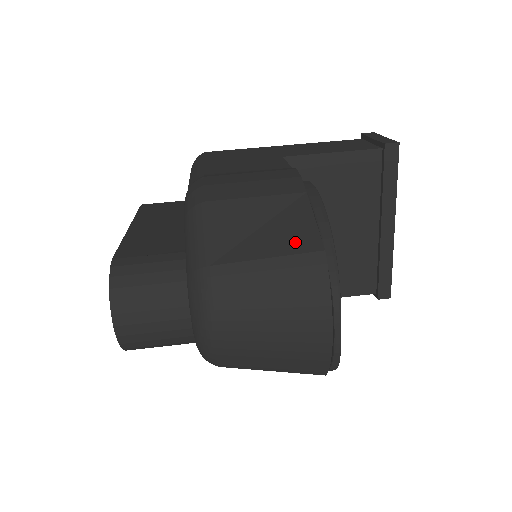
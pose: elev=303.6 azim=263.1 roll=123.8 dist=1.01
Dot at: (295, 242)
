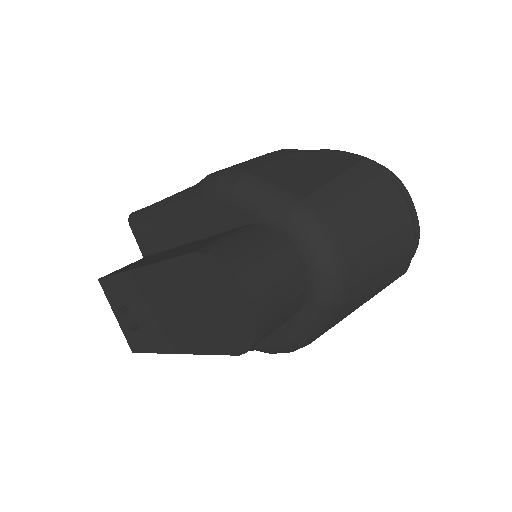
Dot at: (341, 164)
